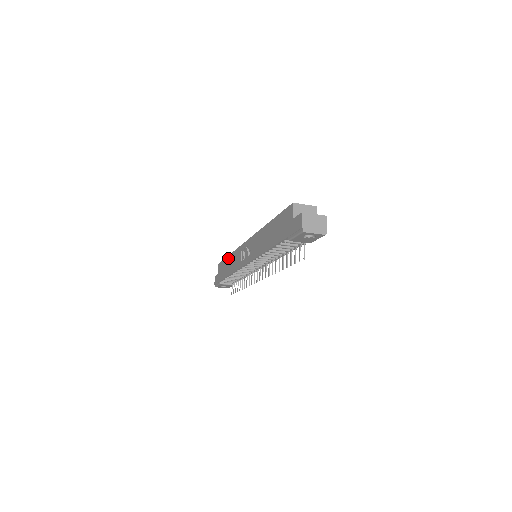
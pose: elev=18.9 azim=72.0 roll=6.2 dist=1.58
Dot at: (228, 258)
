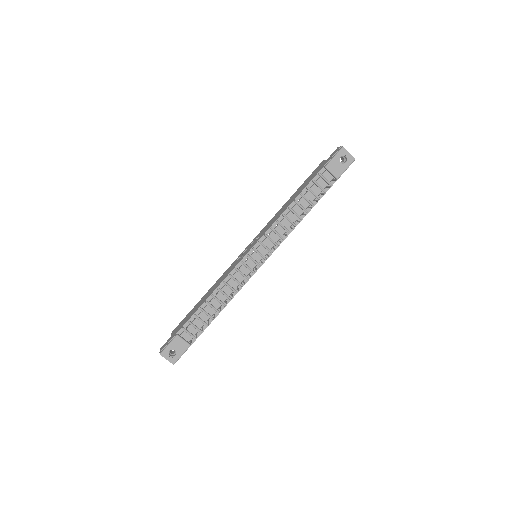
Dot at: (203, 297)
